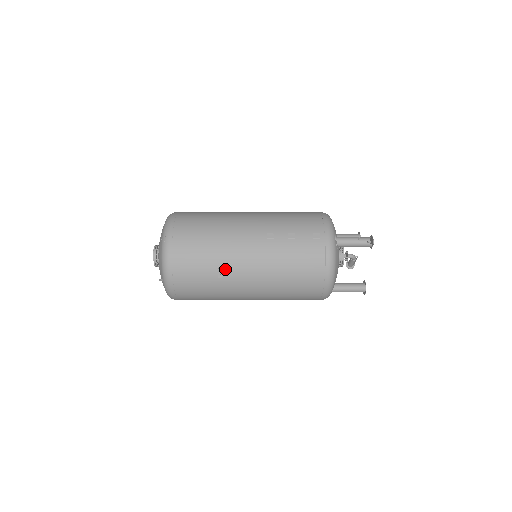
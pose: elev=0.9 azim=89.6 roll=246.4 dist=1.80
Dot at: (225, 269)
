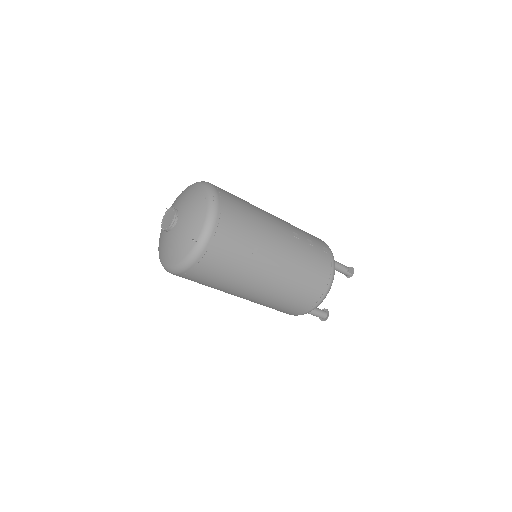
Dot at: (260, 250)
